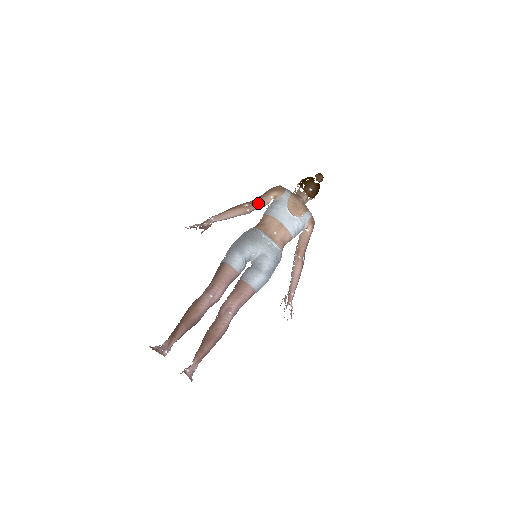
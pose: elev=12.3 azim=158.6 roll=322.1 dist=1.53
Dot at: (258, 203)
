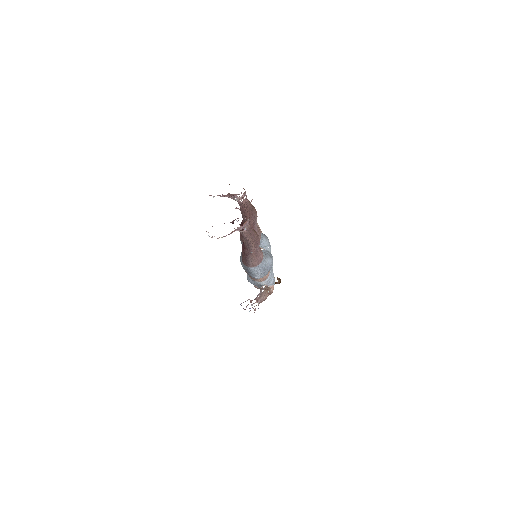
Dot at: occluded
